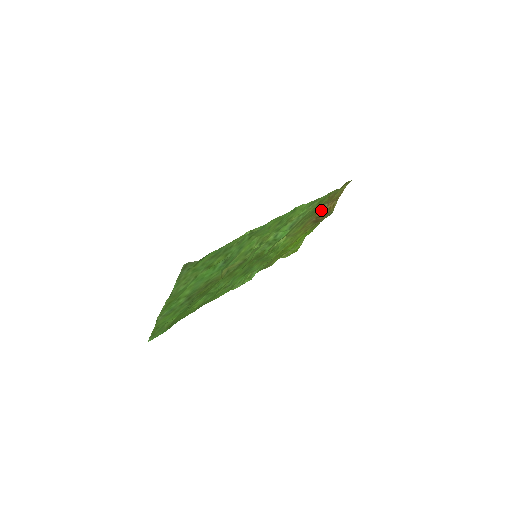
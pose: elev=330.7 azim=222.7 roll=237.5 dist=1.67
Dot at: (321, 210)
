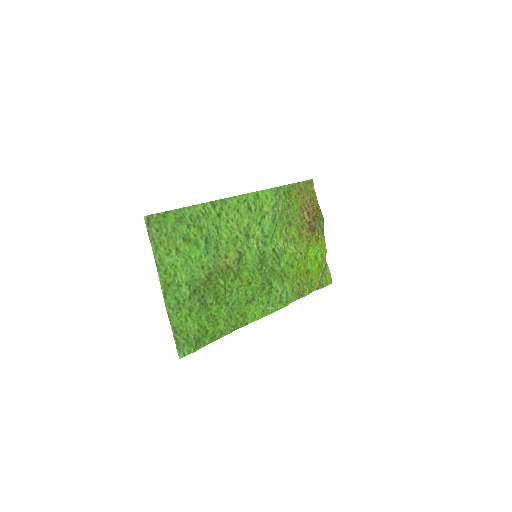
Dot at: (305, 213)
